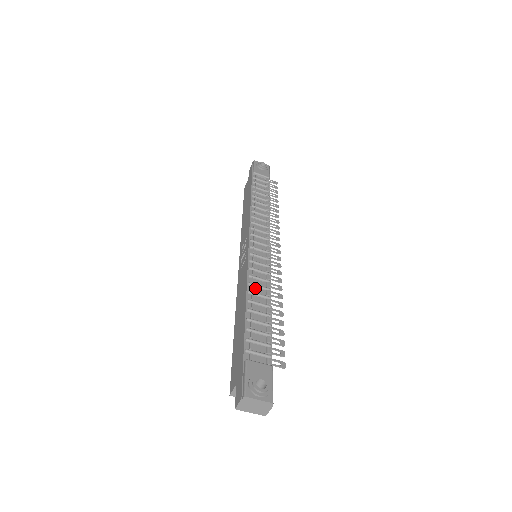
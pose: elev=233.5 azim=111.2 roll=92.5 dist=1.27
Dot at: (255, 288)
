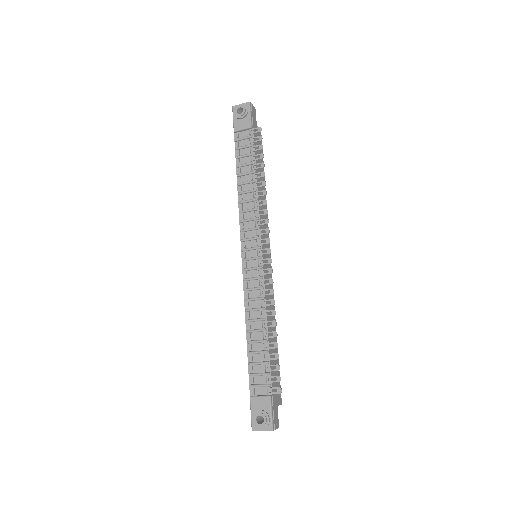
Dot at: (252, 312)
